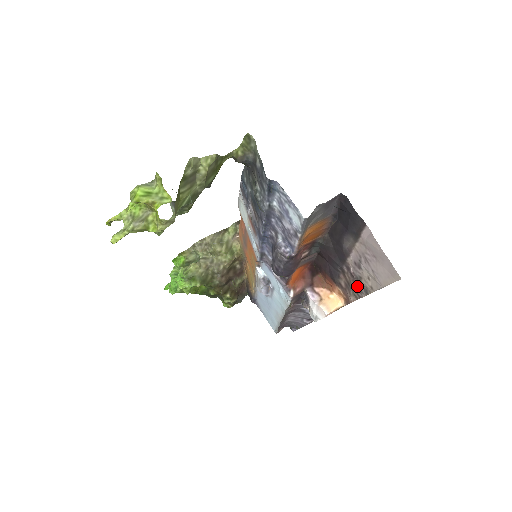
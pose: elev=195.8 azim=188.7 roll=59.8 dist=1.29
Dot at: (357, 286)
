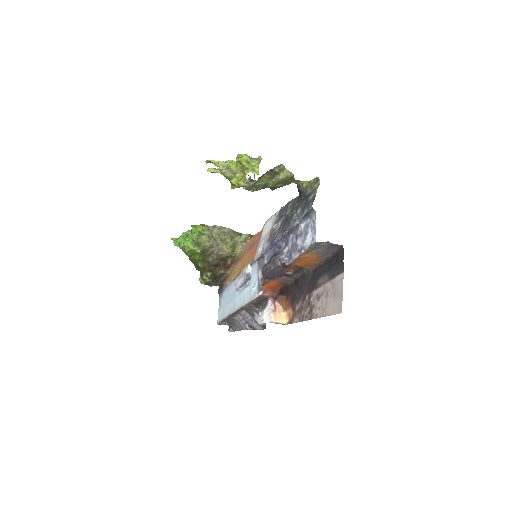
Dot at: (307, 311)
